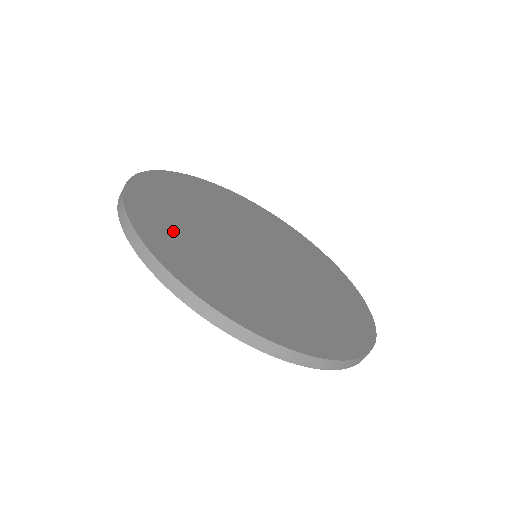
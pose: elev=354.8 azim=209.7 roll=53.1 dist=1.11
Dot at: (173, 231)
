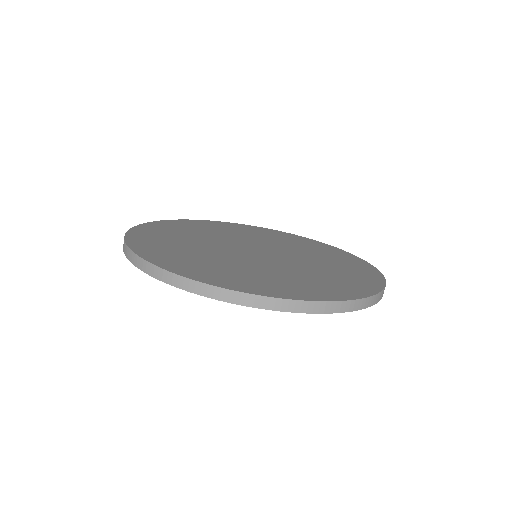
Dot at: (175, 231)
